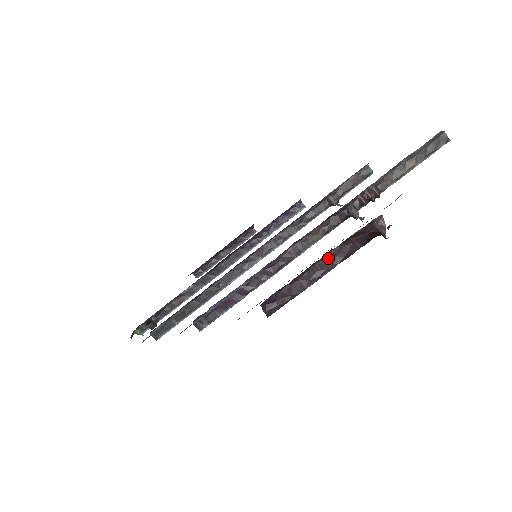
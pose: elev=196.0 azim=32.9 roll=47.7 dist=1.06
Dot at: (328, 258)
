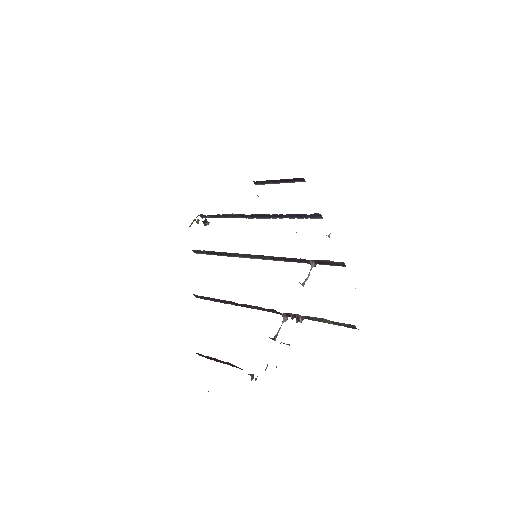
Dot at: (228, 363)
